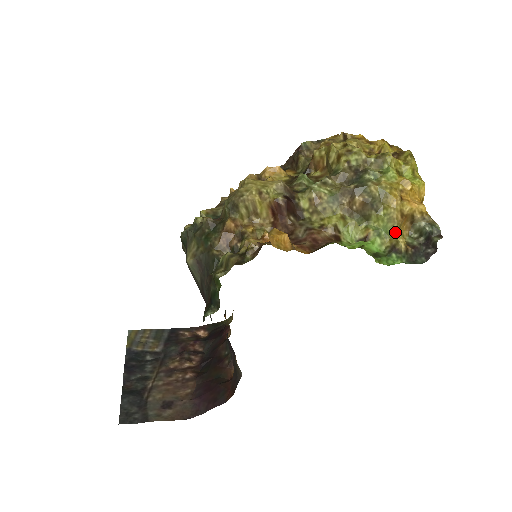
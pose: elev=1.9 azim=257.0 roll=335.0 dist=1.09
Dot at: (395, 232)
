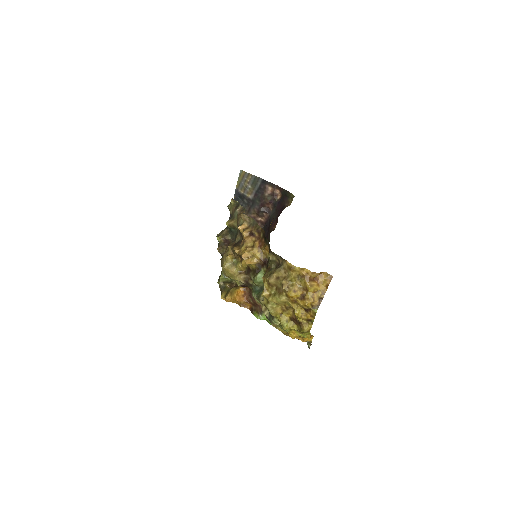
Dot at: occluded
